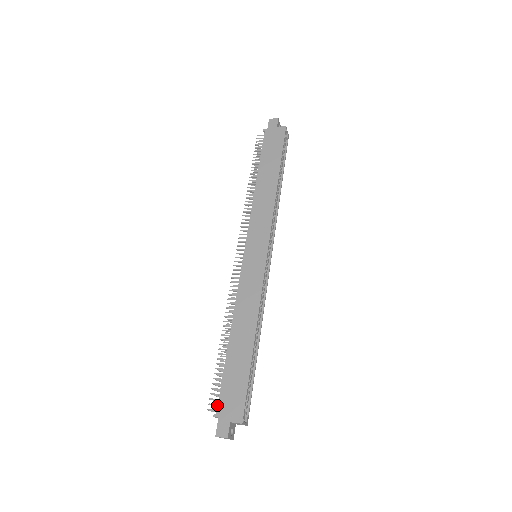
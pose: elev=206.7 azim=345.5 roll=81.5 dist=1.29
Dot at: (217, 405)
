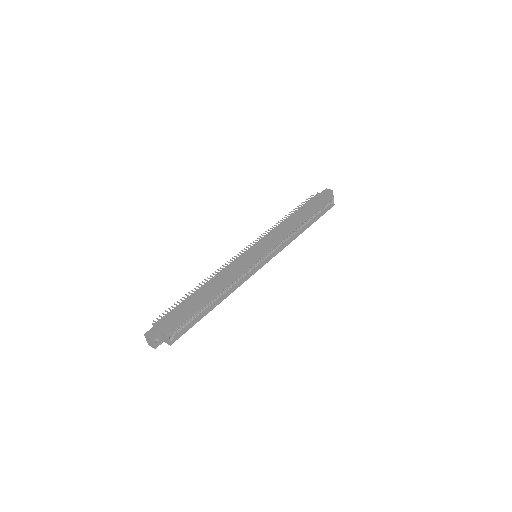
Dot at: (160, 320)
